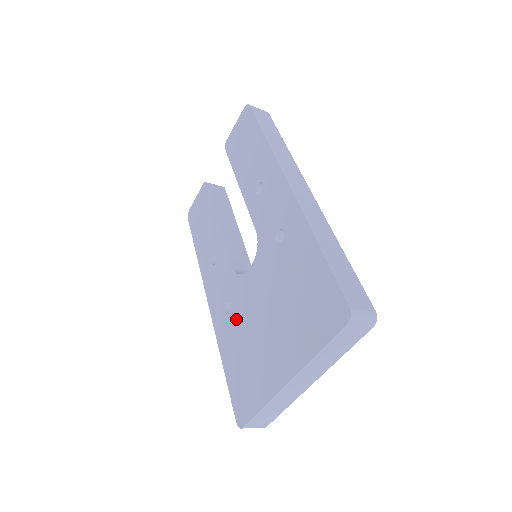
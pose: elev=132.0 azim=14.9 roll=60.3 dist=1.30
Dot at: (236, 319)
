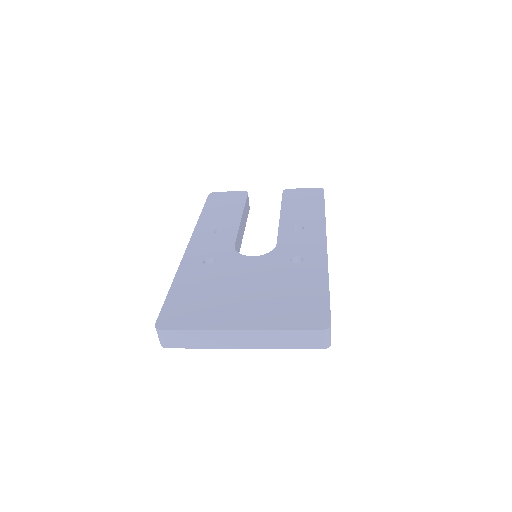
Dot at: (213, 271)
